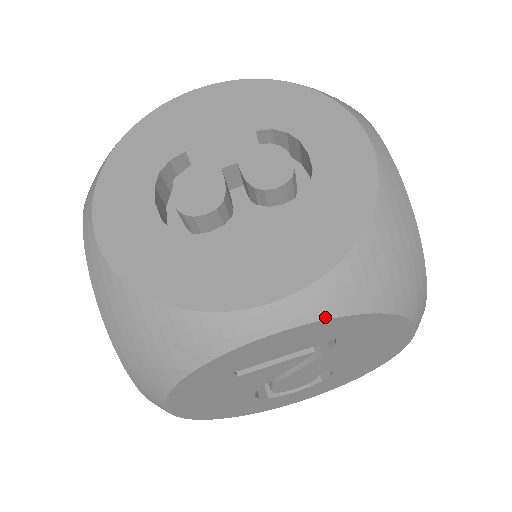
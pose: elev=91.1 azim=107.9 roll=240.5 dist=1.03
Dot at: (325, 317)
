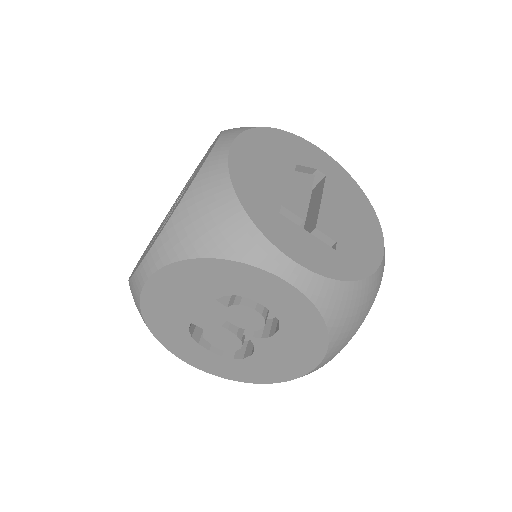
Dot at: occluded
